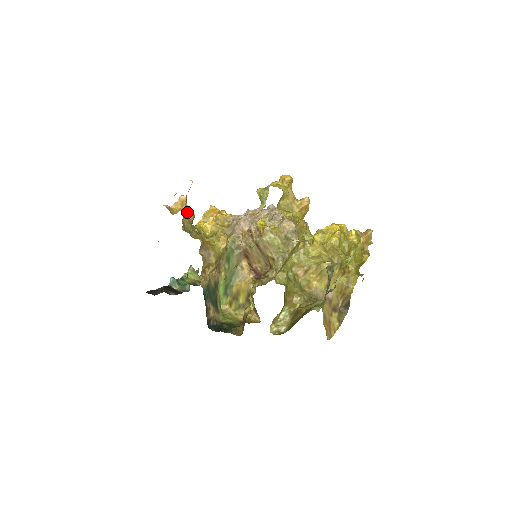
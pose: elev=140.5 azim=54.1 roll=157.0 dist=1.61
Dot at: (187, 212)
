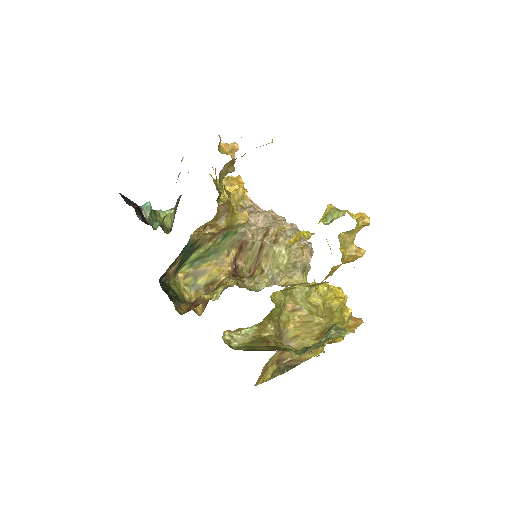
Dot at: (233, 161)
